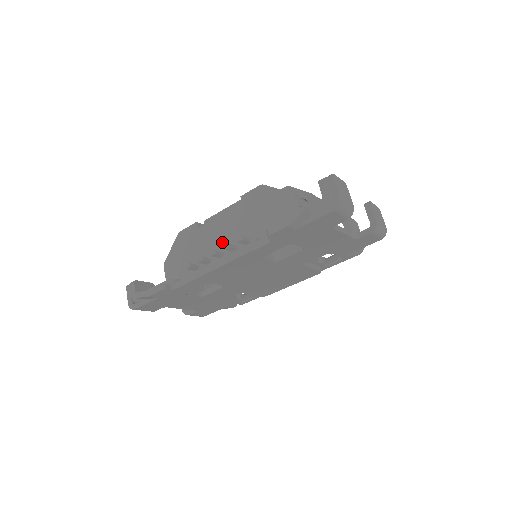
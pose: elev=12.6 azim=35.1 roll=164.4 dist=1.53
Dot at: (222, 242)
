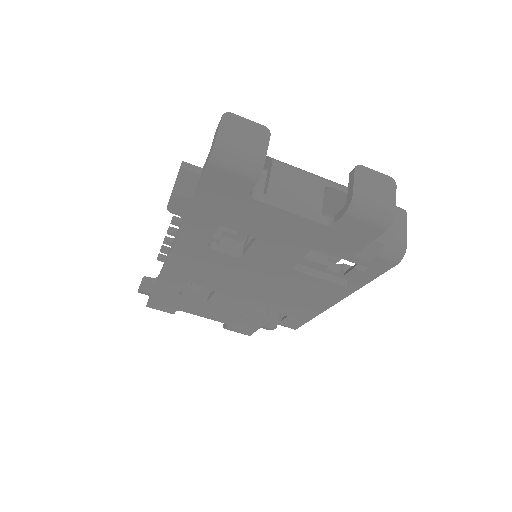
Dot at: occluded
